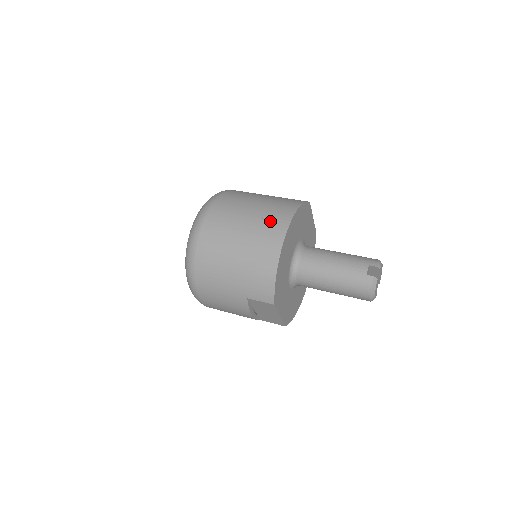
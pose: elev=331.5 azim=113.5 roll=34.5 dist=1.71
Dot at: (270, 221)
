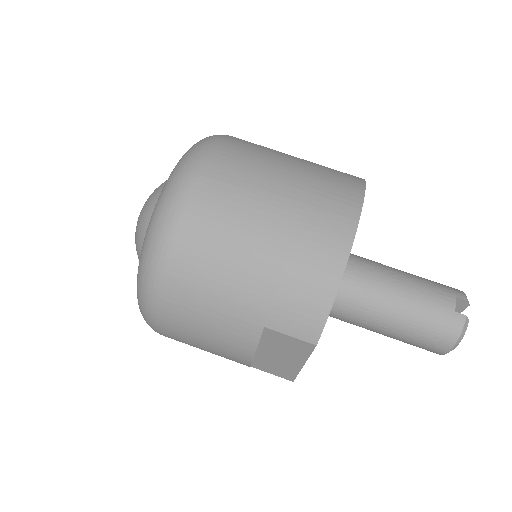
Dot at: (327, 193)
